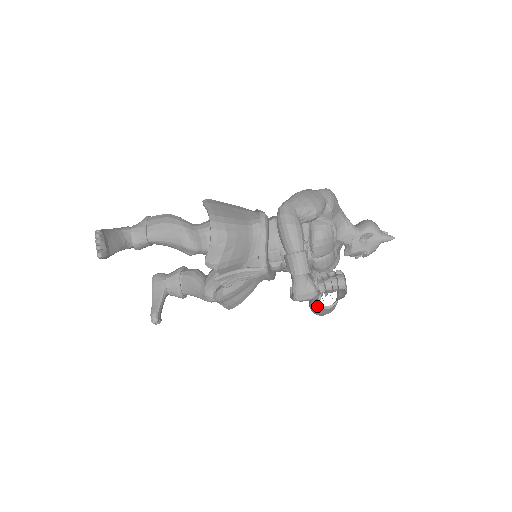
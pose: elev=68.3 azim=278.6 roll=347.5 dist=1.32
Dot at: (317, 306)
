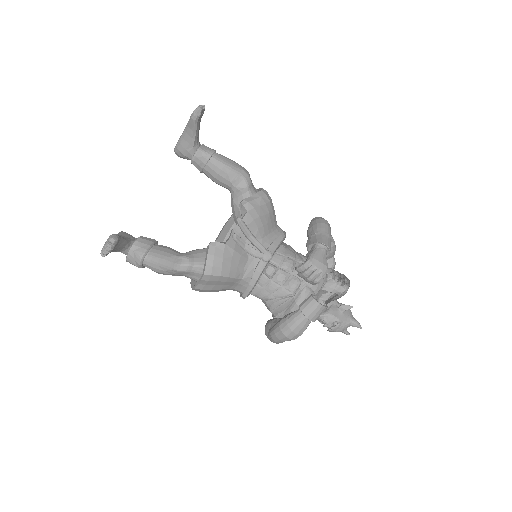
Dot at: (308, 299)
